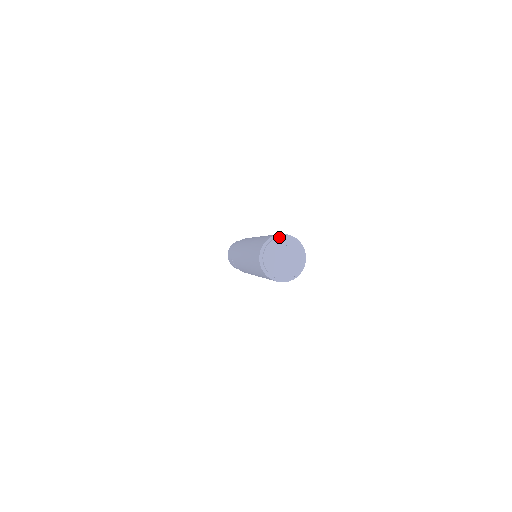
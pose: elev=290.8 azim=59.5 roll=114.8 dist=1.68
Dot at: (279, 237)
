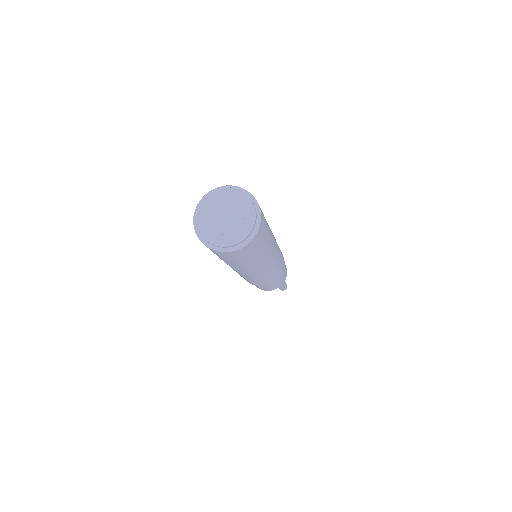
Dot at: (240, 190)
